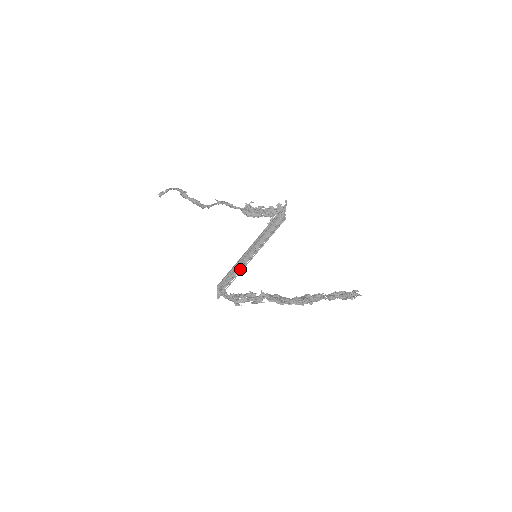
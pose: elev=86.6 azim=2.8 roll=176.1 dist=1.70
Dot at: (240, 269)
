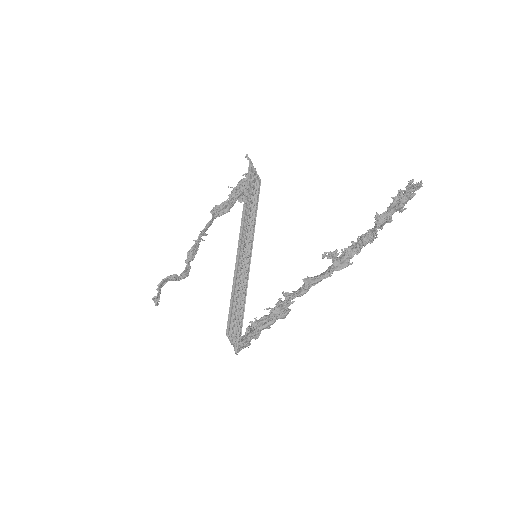
Dot at: (243, 286)
